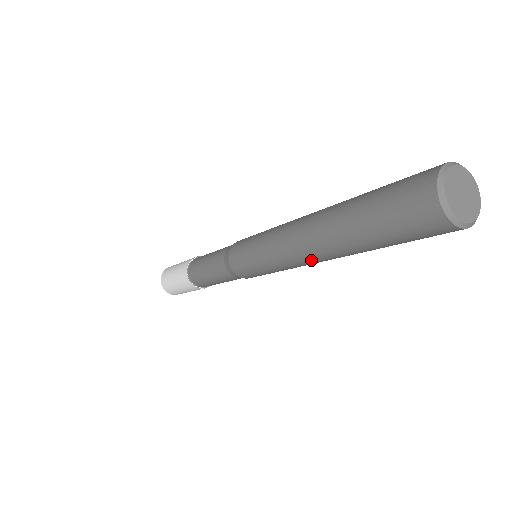
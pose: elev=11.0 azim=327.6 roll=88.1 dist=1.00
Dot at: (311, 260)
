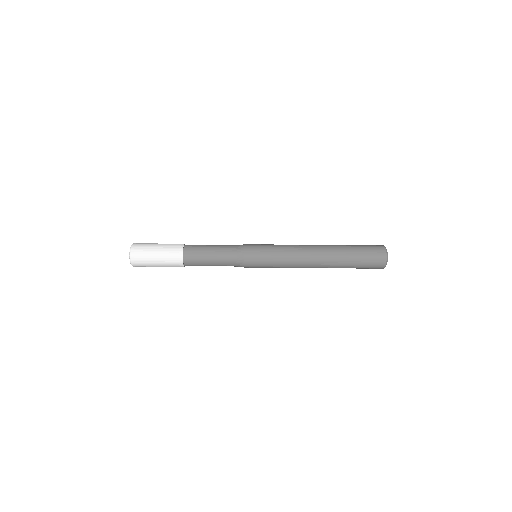
Dot at: (310, 265)
